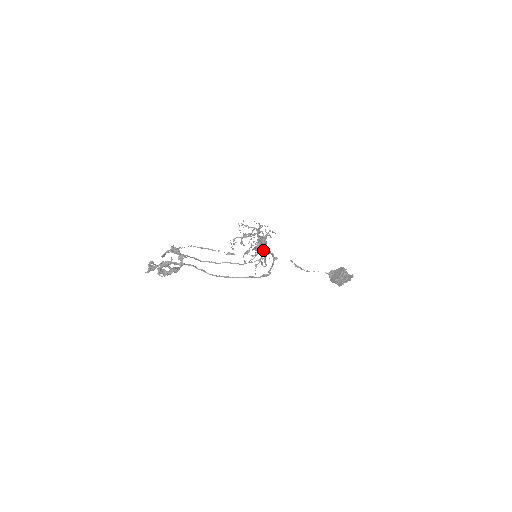
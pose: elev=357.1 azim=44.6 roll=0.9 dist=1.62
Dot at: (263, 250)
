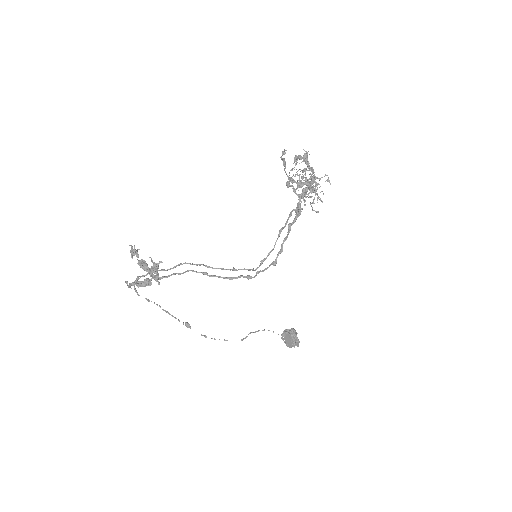
Dot at: (303, 196)
